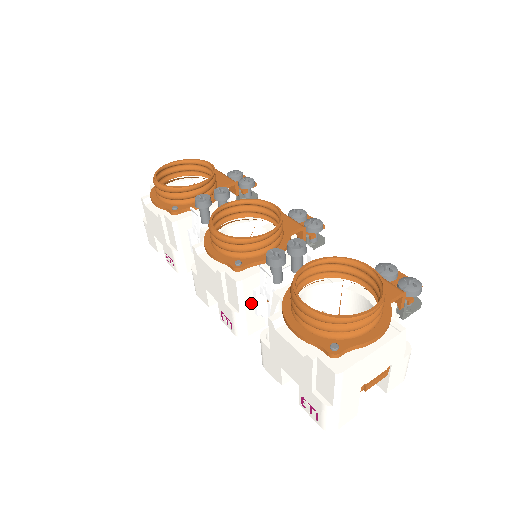
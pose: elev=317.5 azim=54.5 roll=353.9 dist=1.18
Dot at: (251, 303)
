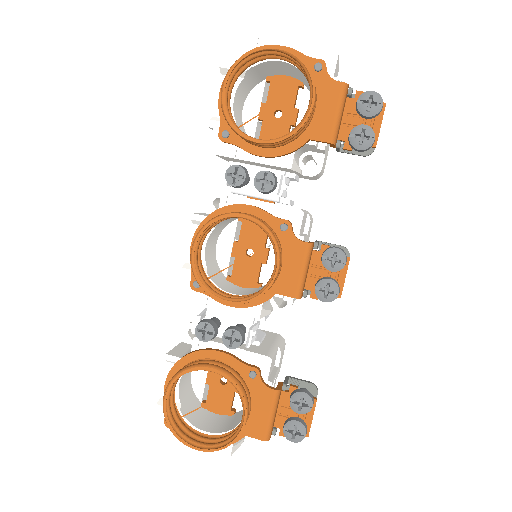
Dot at: occluded
